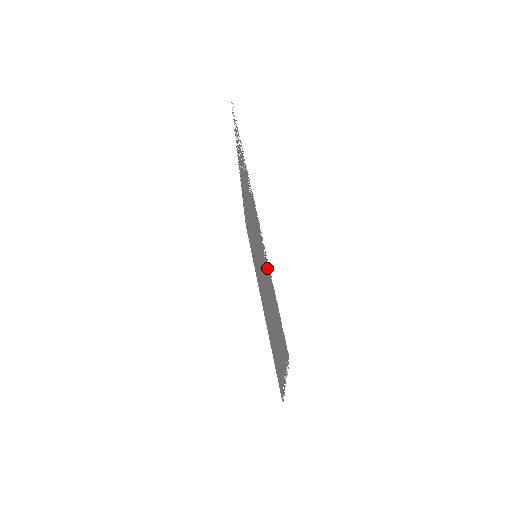
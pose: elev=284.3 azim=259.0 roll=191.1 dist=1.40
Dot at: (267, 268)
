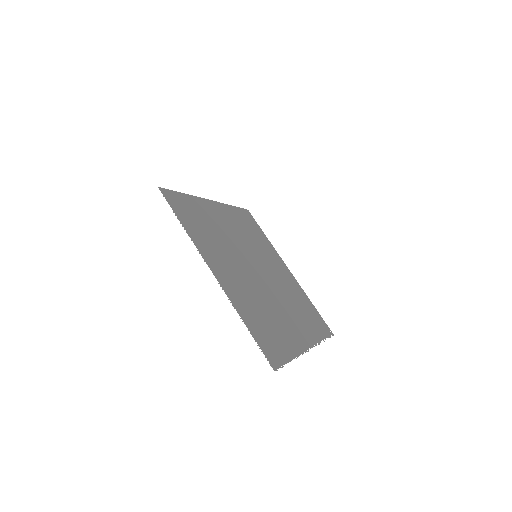
Dot at: (243, 308)
